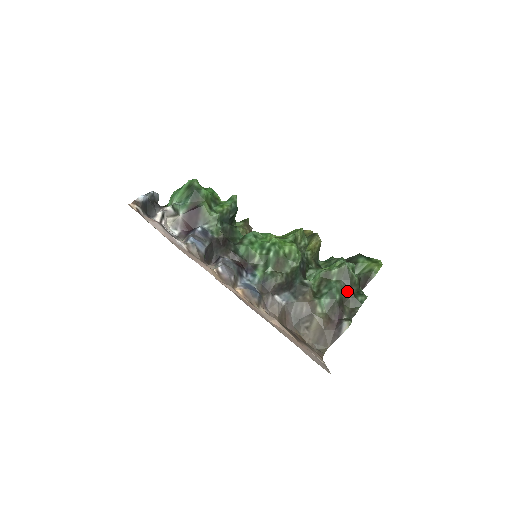
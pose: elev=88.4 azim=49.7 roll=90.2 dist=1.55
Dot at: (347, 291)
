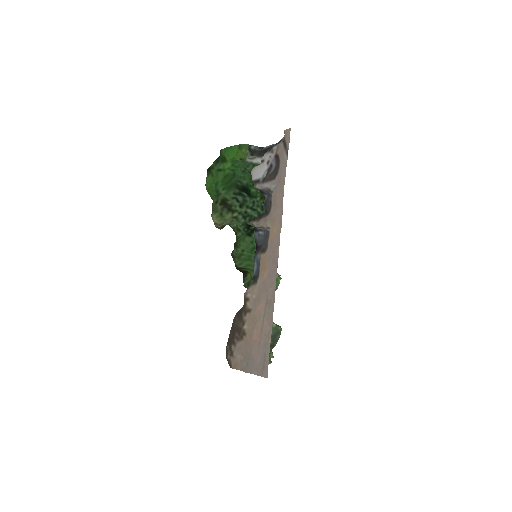
Dot at: occluded
